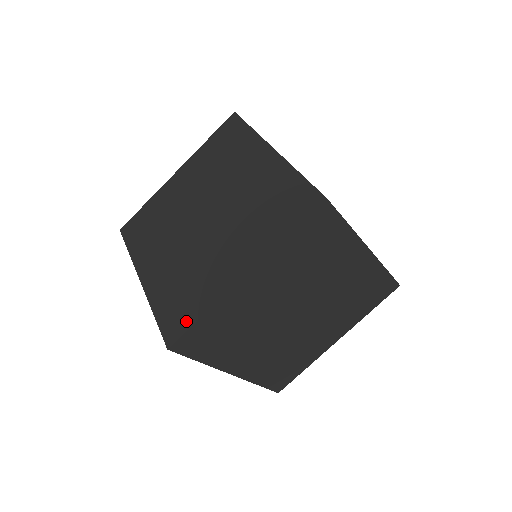
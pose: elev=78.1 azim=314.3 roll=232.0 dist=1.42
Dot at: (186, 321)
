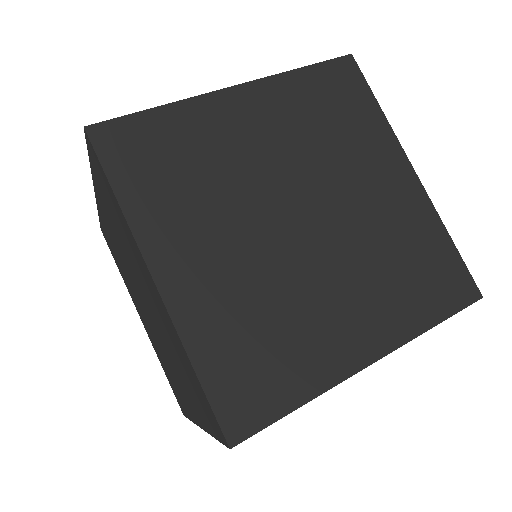
Dot at: occluded
